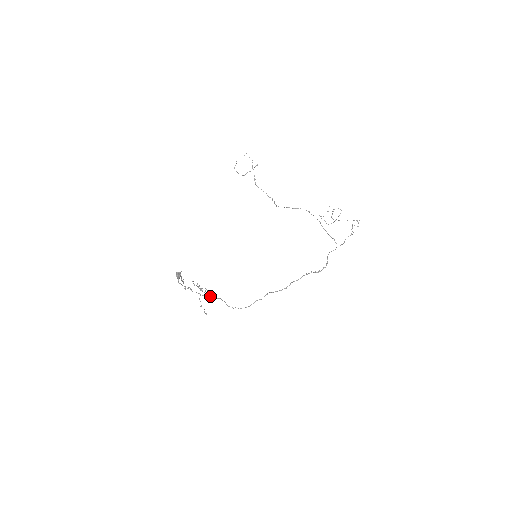
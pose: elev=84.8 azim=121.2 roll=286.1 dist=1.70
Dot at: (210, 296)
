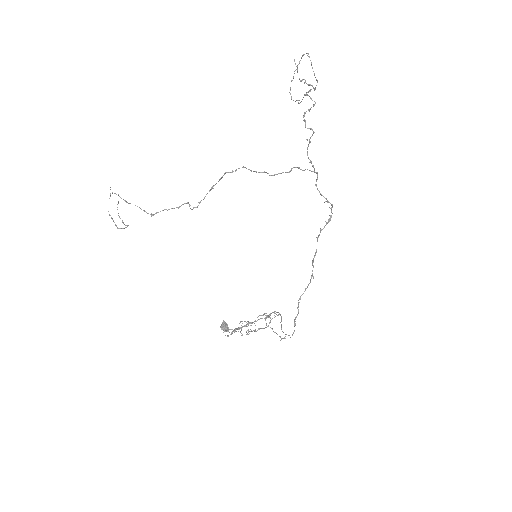
Dot at: (274, 313)
